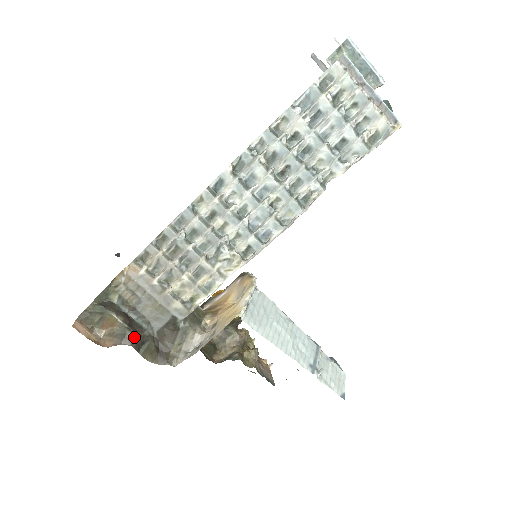
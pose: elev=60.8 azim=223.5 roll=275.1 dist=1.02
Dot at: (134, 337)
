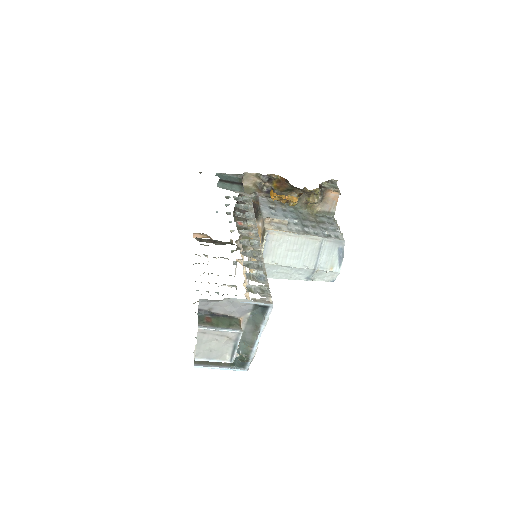
Dot at: occluded
